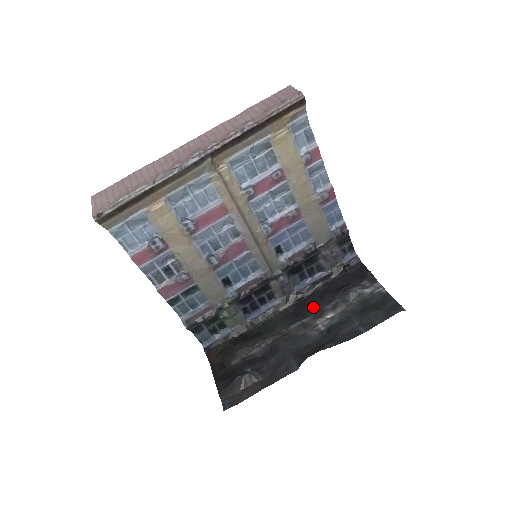
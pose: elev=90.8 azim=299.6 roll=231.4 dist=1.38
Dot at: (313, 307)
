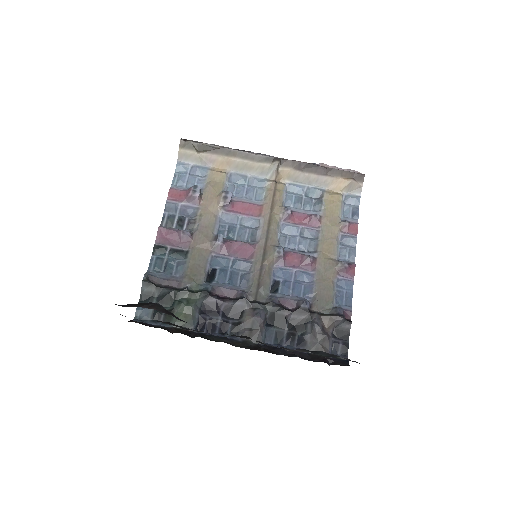
Dot at: occluded
